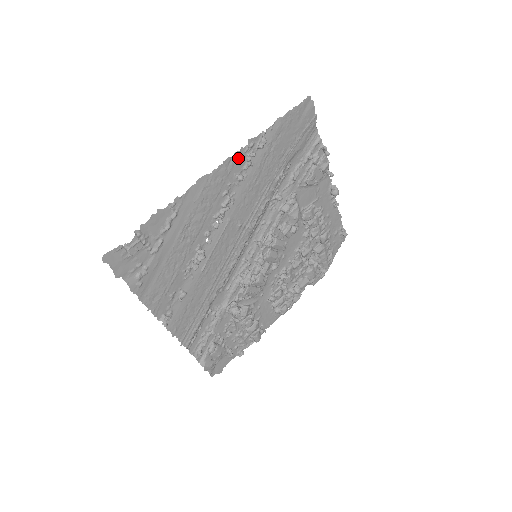
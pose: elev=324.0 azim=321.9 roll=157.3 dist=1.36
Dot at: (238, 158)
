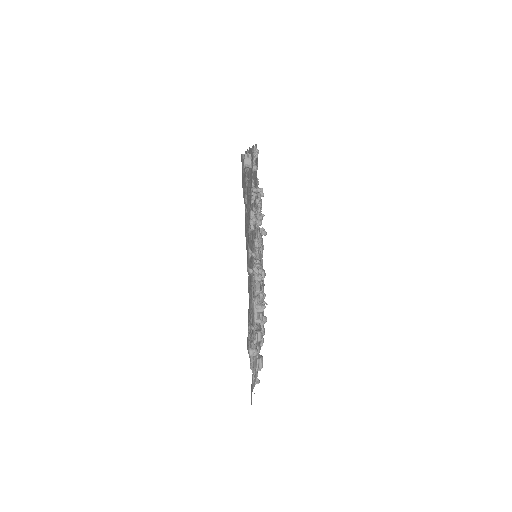
Dot at: occluded
